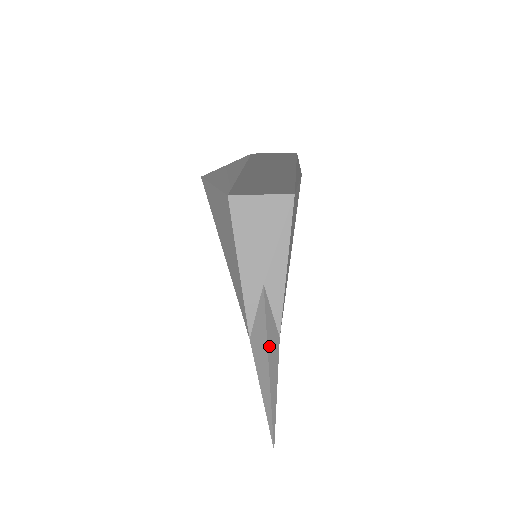
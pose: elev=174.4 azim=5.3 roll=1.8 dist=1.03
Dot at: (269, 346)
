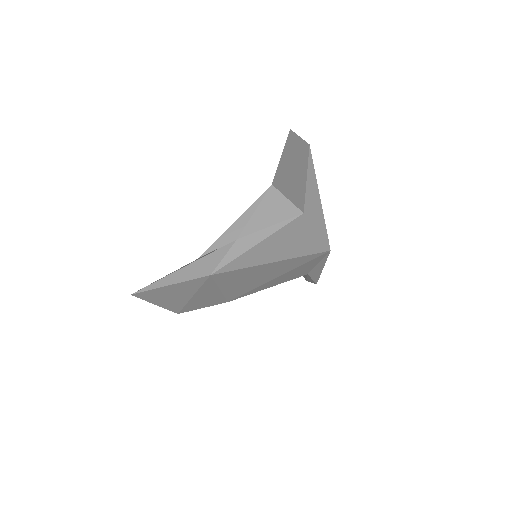
Dot at: (200, 262)
